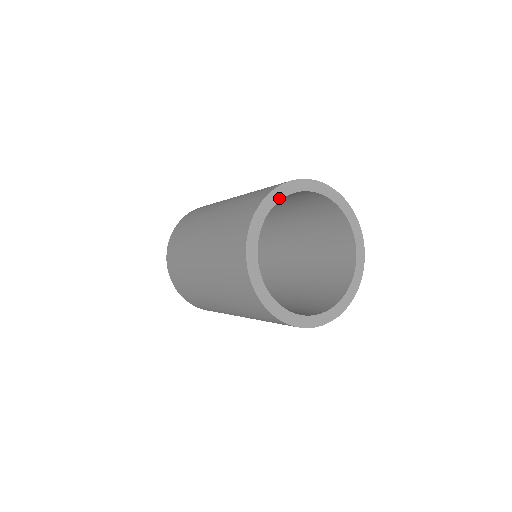
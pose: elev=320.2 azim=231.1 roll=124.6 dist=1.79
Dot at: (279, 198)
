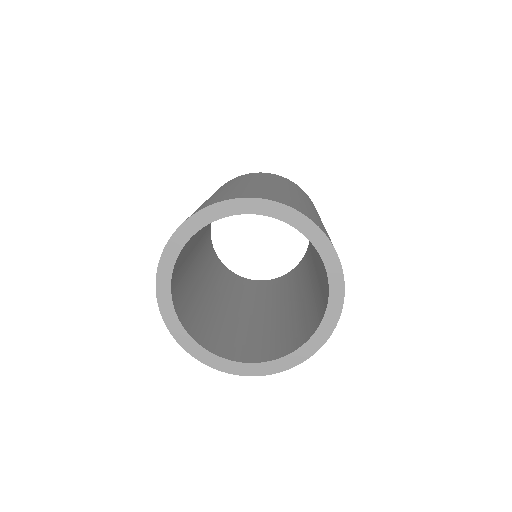
Dot at: (235, 212)
